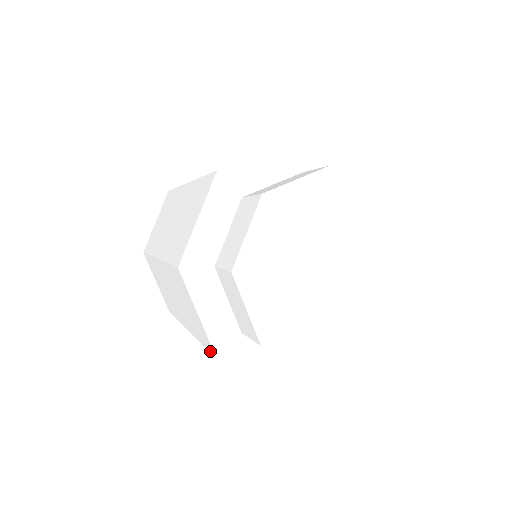
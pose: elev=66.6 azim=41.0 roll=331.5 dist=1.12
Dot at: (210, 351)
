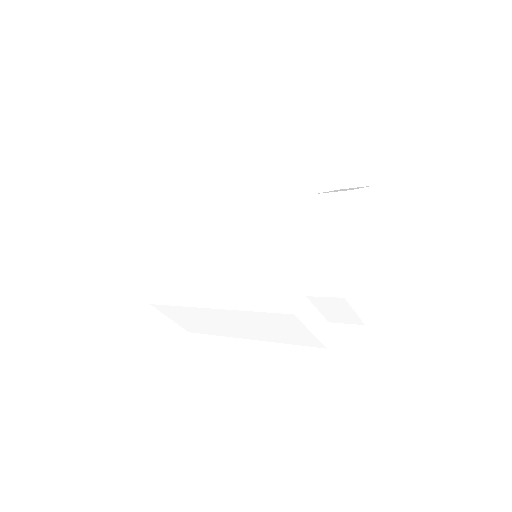
Dot at: (280, 310)
